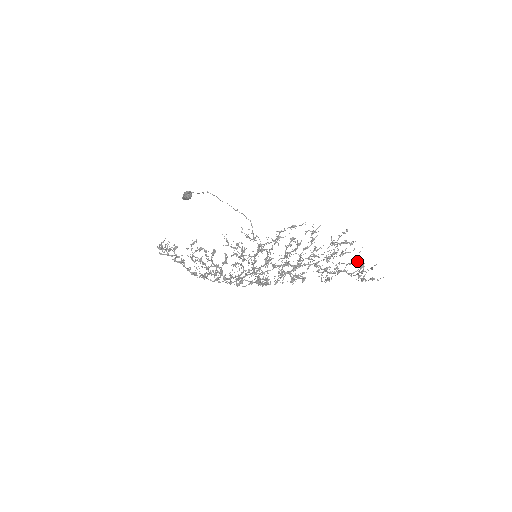
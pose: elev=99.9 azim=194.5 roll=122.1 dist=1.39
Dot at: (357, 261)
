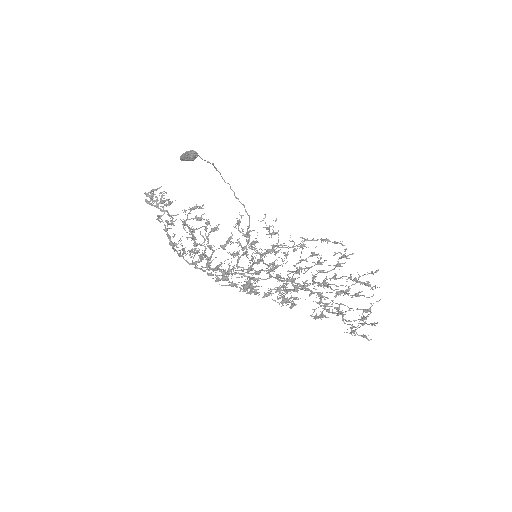
Dot at: (367, 310)
